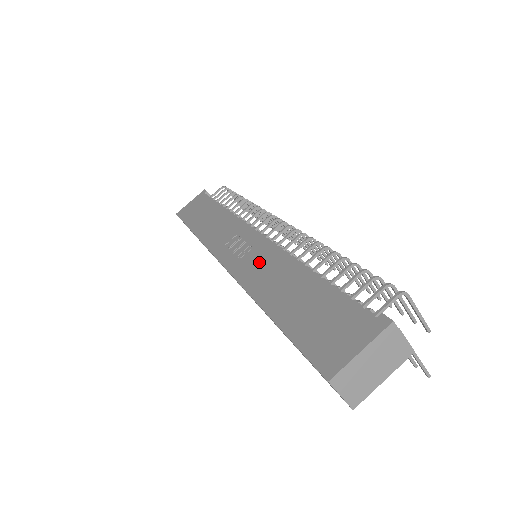
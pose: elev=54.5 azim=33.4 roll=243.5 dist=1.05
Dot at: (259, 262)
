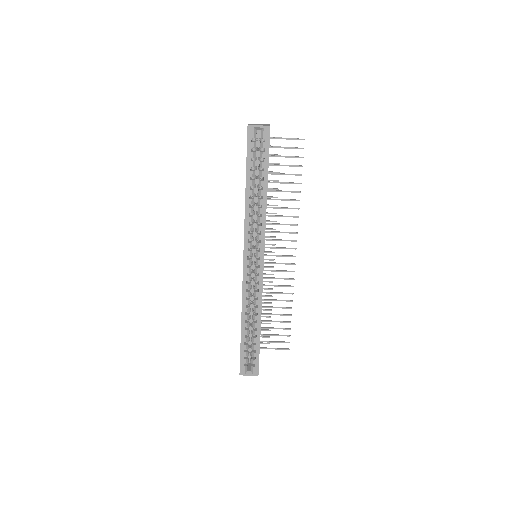
Dot at: occluded
